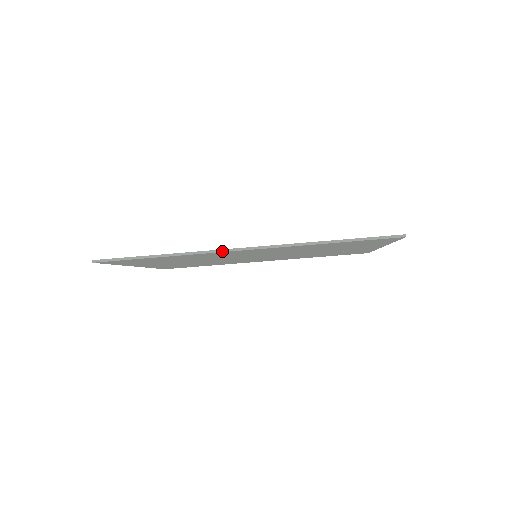
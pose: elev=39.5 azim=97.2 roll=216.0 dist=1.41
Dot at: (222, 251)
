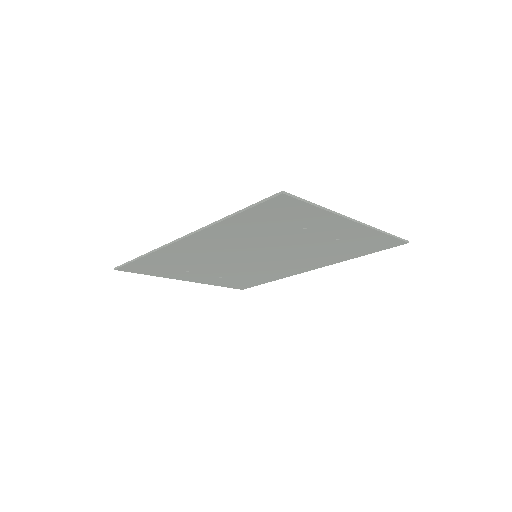
Dot at: (170, 244)
